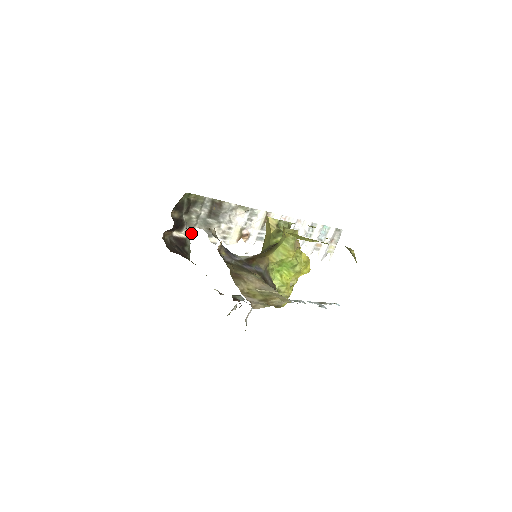
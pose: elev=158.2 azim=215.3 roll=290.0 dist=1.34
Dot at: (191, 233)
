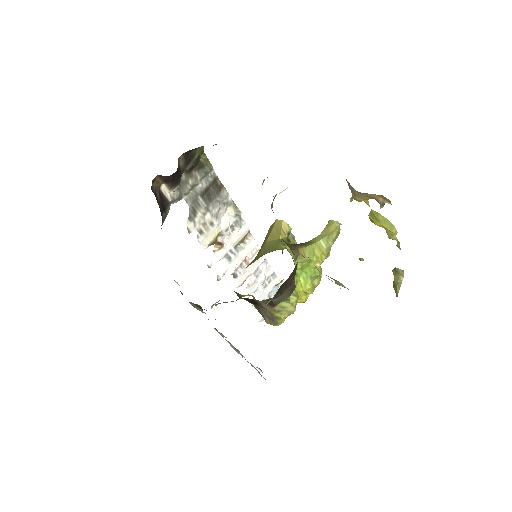
Dot at: (176, 201)
